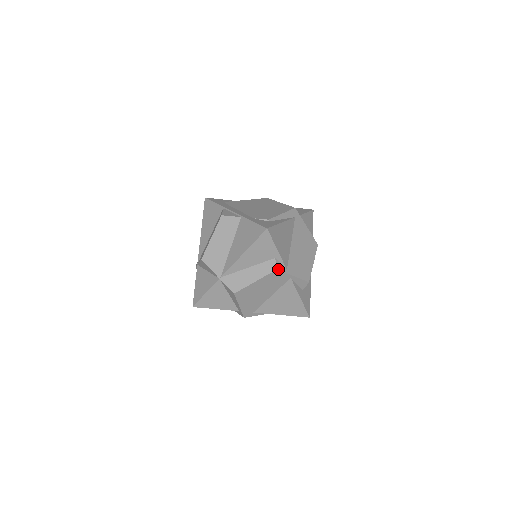
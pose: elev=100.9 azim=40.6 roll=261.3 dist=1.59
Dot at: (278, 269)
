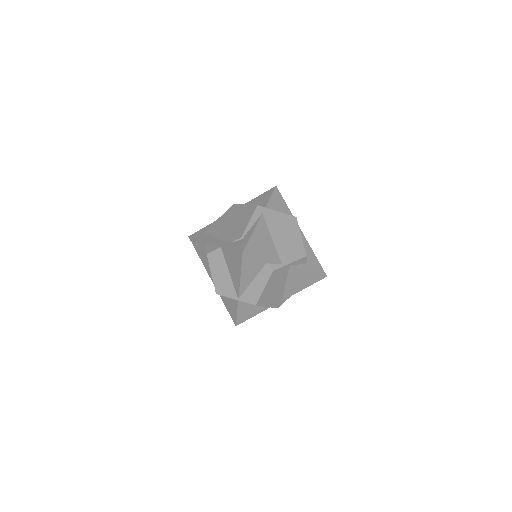
Dot at: (274, 270)
